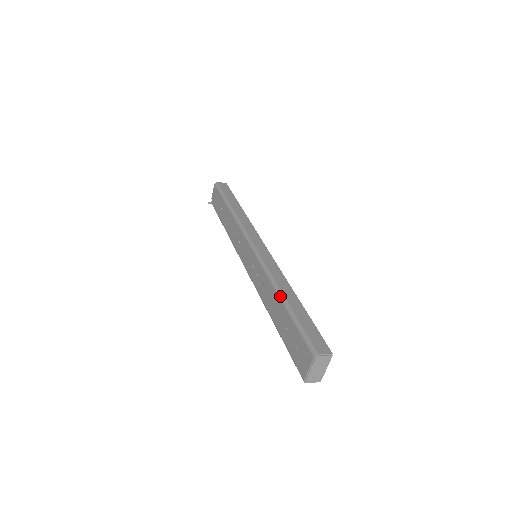
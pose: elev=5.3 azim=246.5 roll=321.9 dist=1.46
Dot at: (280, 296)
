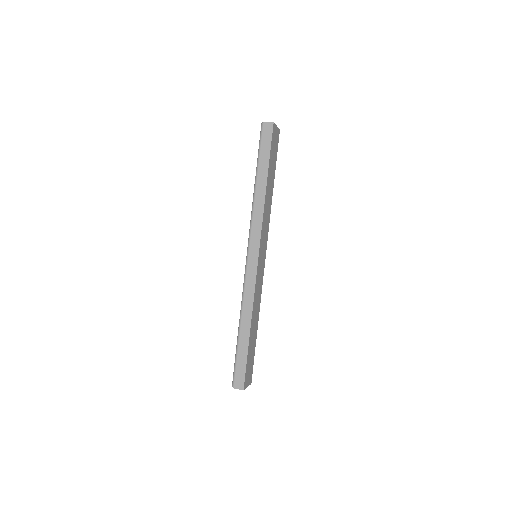
Dot at: occluded
